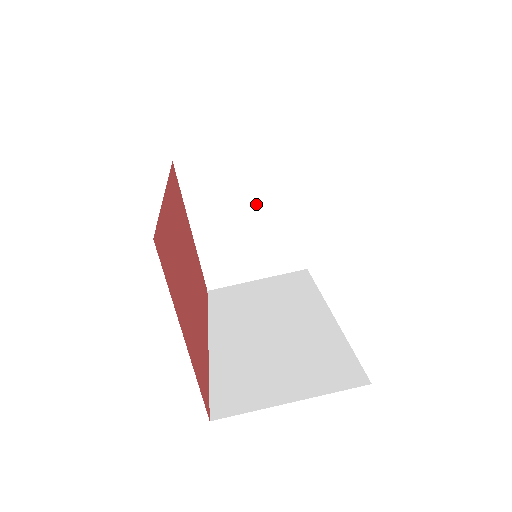
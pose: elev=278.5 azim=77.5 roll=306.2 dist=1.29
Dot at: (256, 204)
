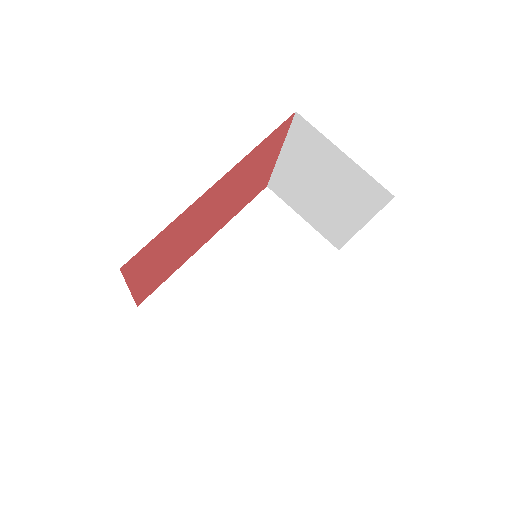
Dot at: (335, 194)
